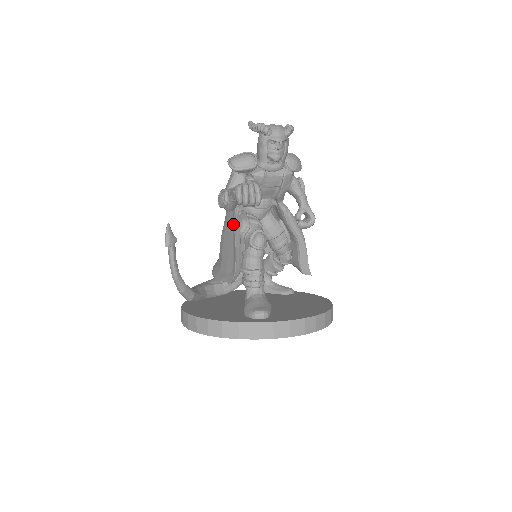
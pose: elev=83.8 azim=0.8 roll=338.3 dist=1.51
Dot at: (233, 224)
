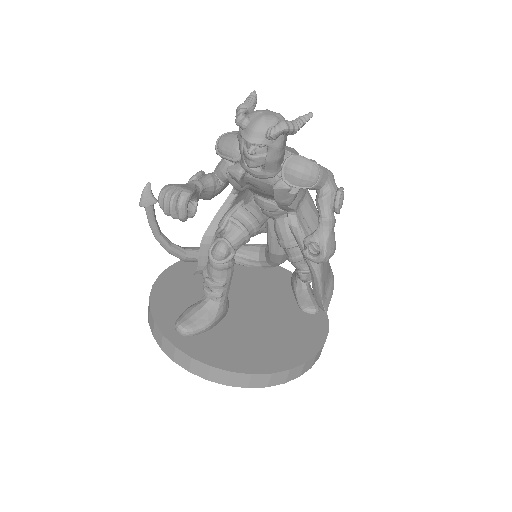
Dot at: (217, 213)
